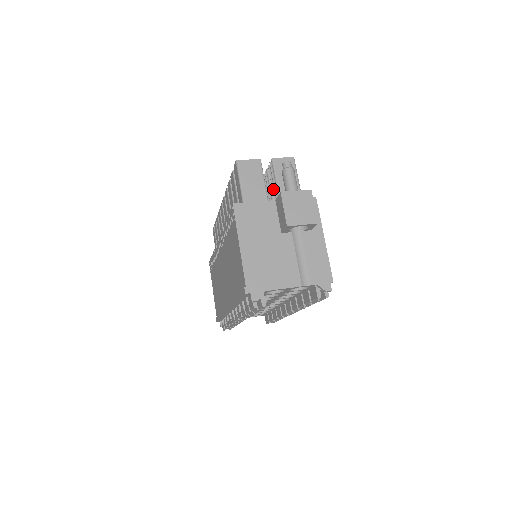
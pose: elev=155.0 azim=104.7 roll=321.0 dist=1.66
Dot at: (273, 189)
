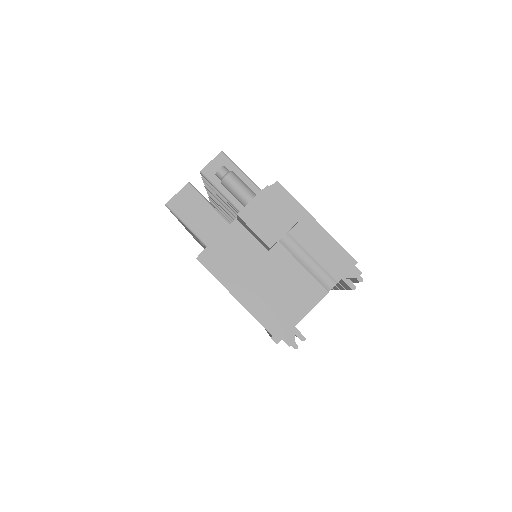
Dot at: (225, 200)
